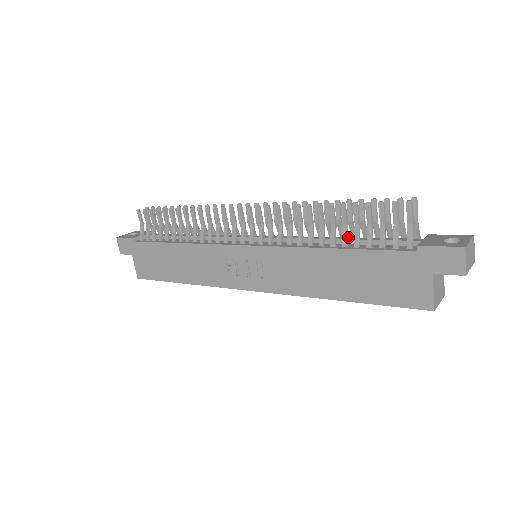
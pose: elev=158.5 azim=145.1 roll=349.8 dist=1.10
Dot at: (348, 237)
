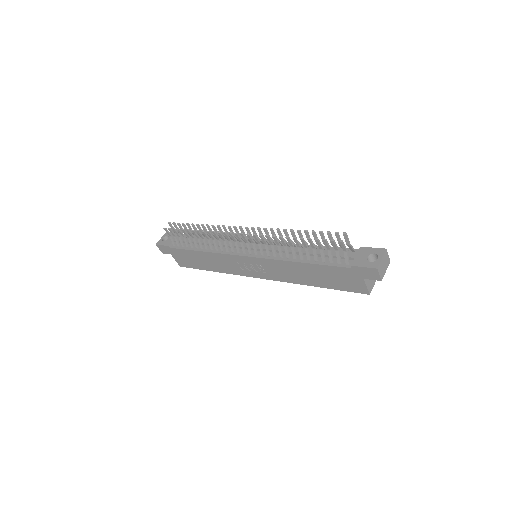
Dot at: (311, 250)
